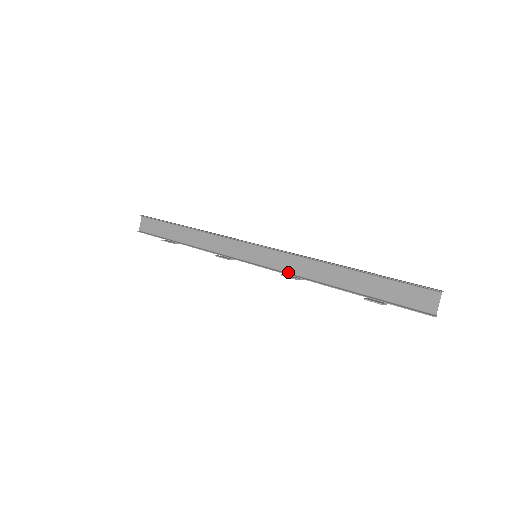
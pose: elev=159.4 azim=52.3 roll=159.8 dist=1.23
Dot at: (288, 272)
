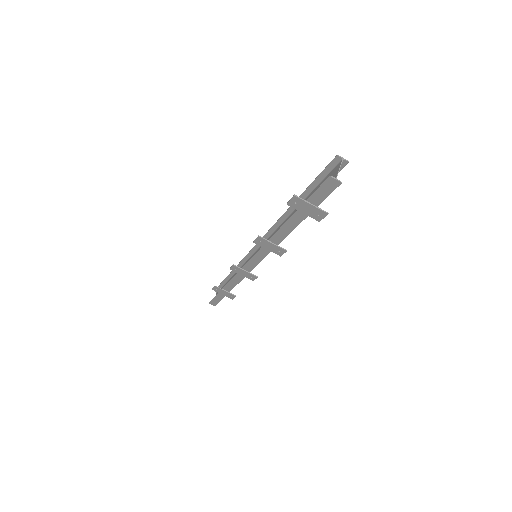
Dot at: (267, 247)
